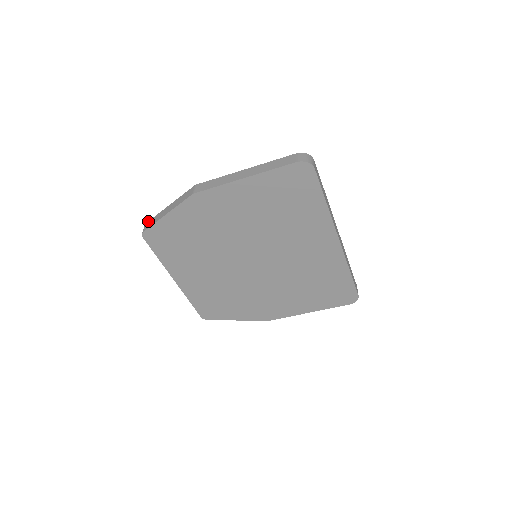
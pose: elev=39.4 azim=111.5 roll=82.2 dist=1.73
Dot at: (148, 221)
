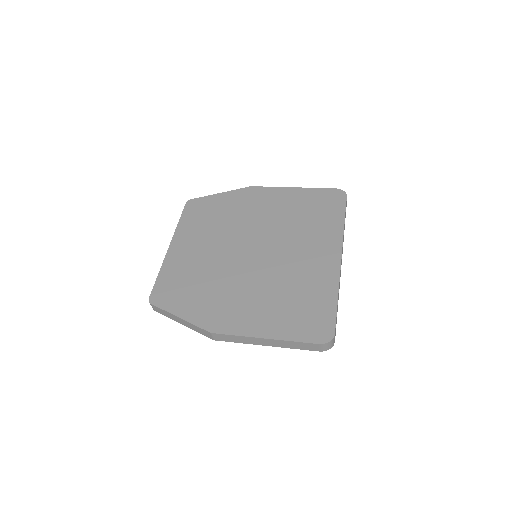
Dot at: (153, 306)
